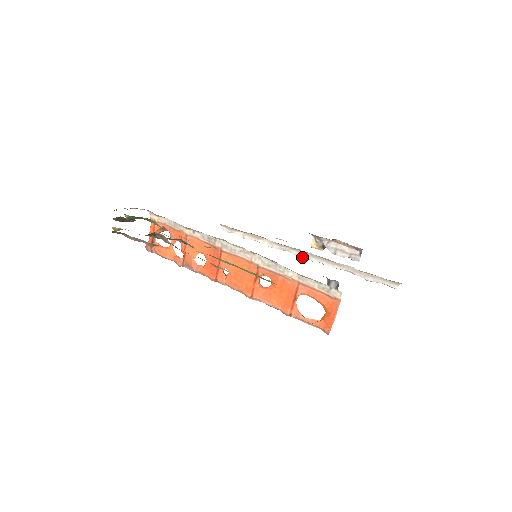
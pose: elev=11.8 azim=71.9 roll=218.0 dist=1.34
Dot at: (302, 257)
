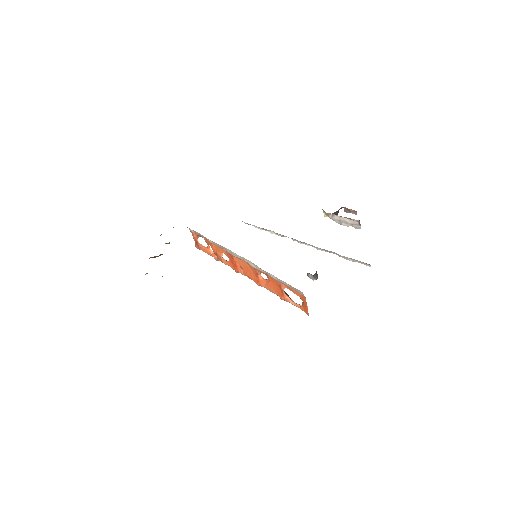
Dot at: (300, 243)
